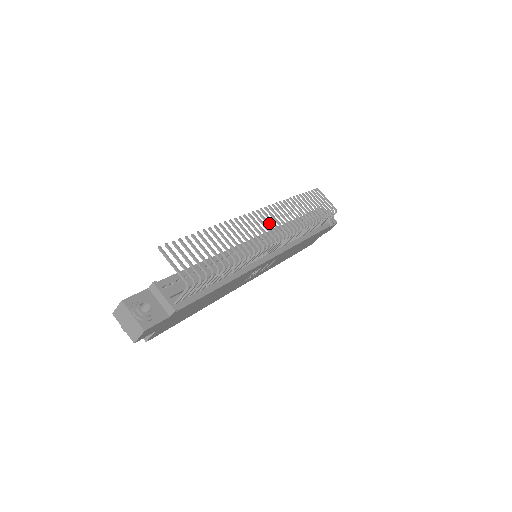
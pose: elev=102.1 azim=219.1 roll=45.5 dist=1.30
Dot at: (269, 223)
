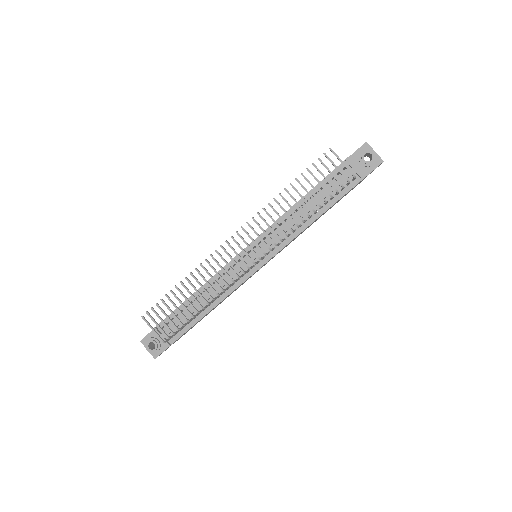
Dot at: (242, 249)
